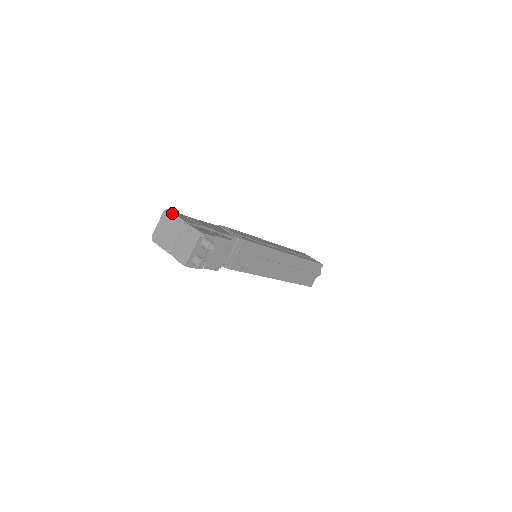
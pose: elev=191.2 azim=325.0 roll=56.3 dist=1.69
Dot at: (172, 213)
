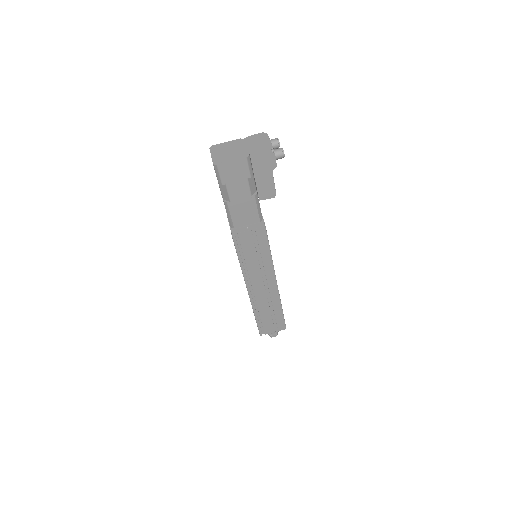
Dot at: (221, 143)
